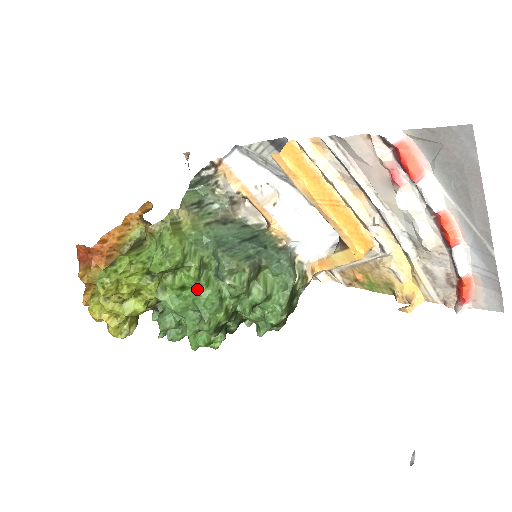
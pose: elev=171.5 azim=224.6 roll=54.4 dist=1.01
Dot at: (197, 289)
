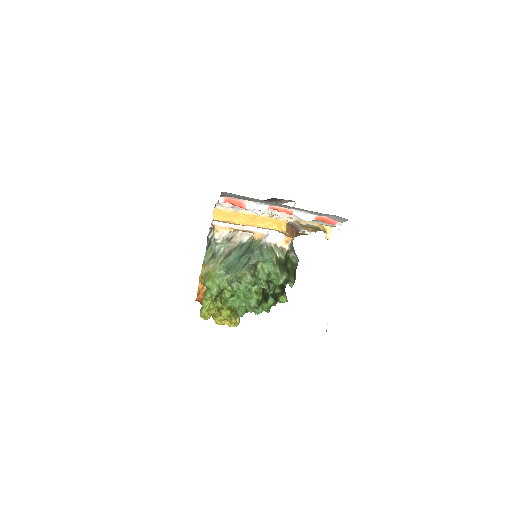
Dot at: (237, 293)
